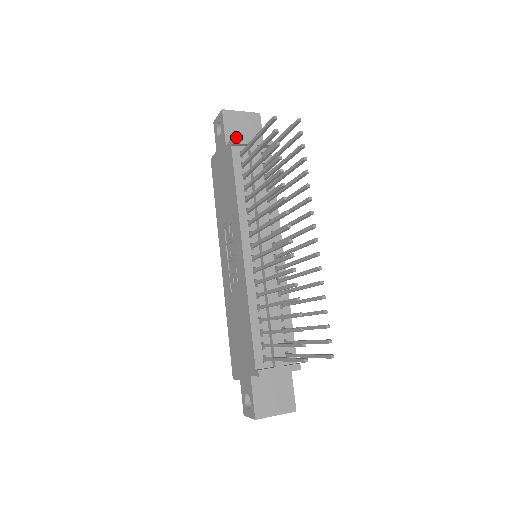
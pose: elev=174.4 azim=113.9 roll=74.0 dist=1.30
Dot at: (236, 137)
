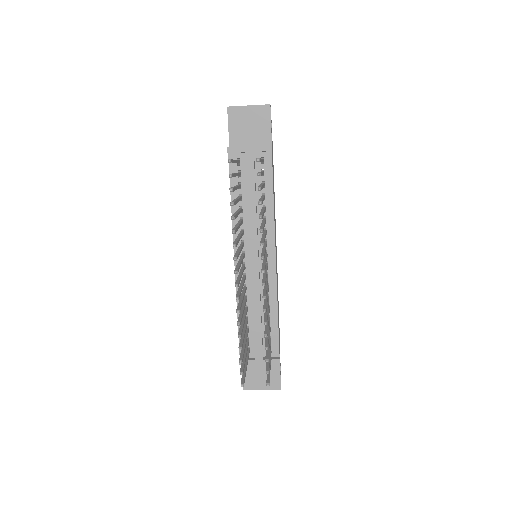
Dot at: (241, 137)
